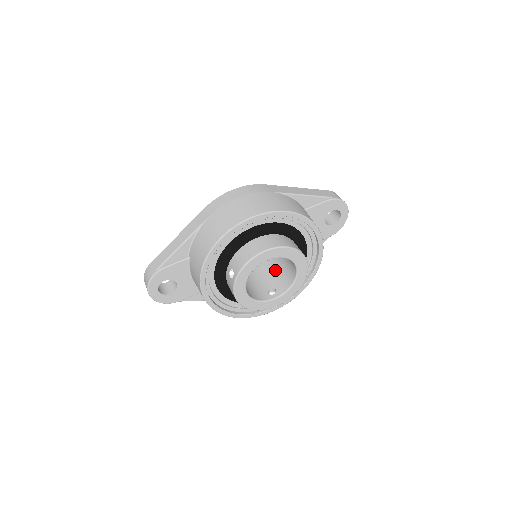
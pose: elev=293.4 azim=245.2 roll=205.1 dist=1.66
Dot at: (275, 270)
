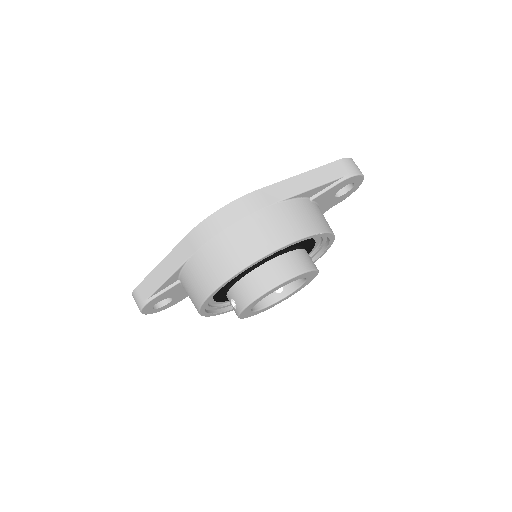
Dot at: occluded
